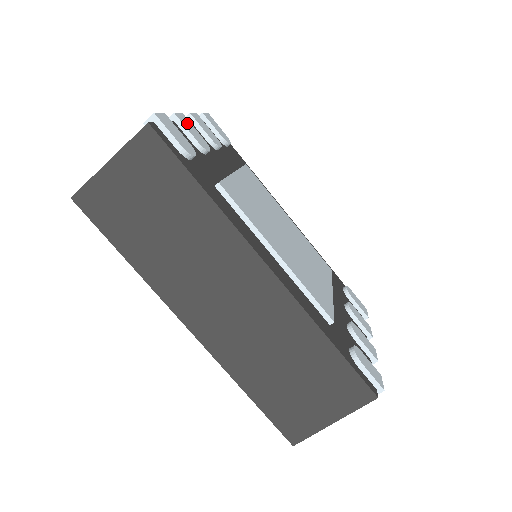
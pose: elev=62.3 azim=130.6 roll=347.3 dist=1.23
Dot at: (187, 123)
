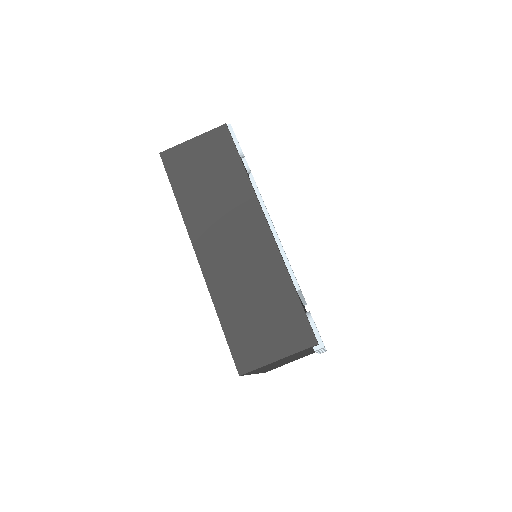
Dot at: occluded
